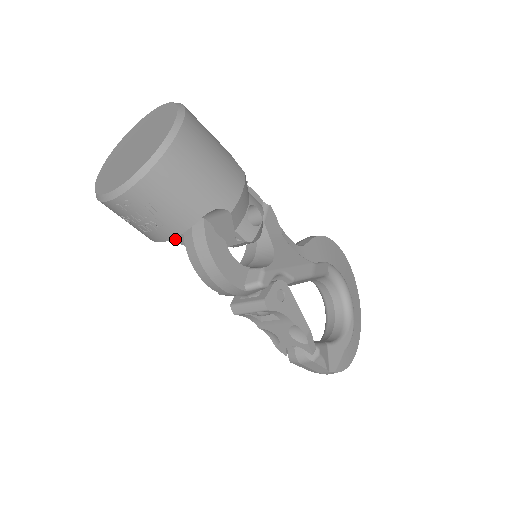
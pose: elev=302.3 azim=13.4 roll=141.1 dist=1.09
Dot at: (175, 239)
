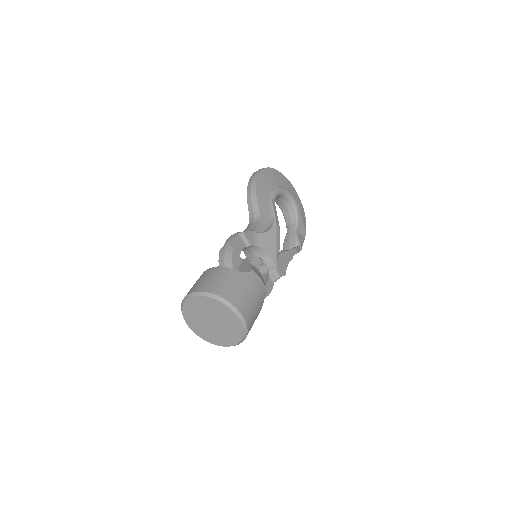
Dot at: occluded
